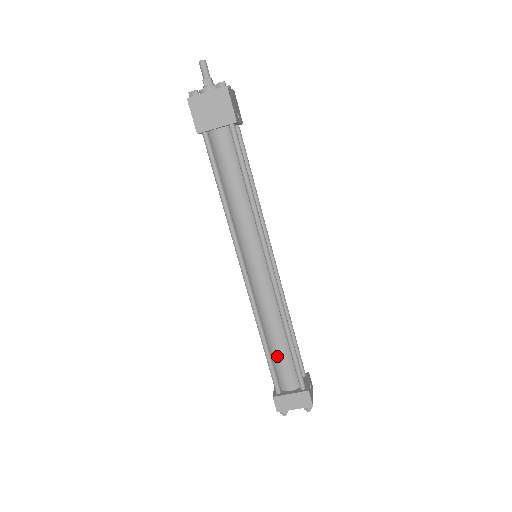
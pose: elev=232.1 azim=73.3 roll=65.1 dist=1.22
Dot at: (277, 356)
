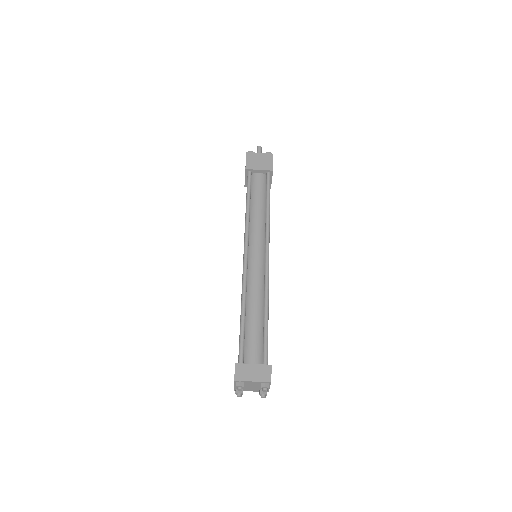
Dot at: (250, 329)
